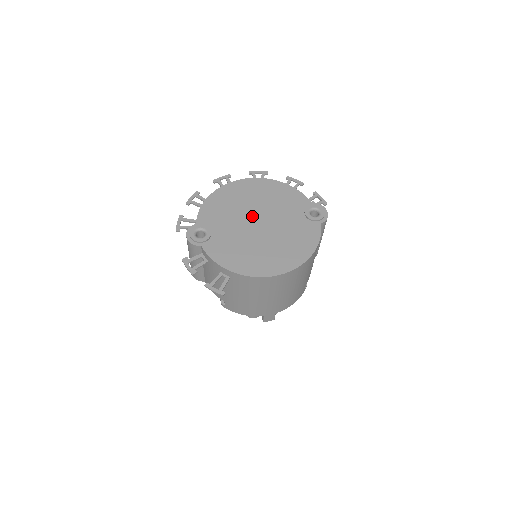
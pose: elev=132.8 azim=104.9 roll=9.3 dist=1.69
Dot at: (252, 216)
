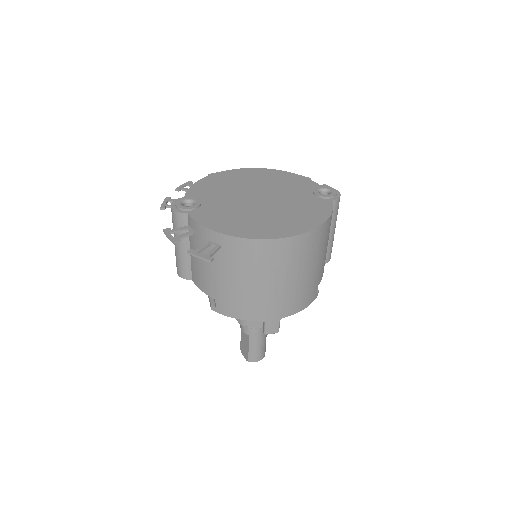
Dot at: (251, 193)
